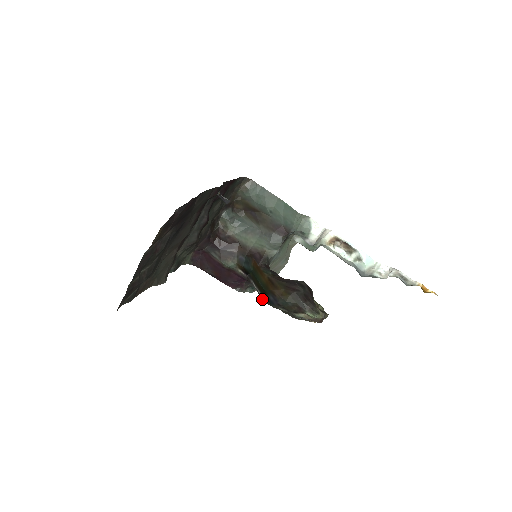
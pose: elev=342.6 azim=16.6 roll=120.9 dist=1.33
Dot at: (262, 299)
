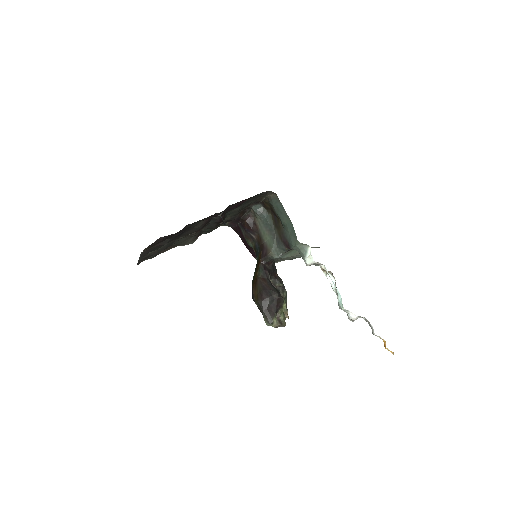
Dot at: occluded
